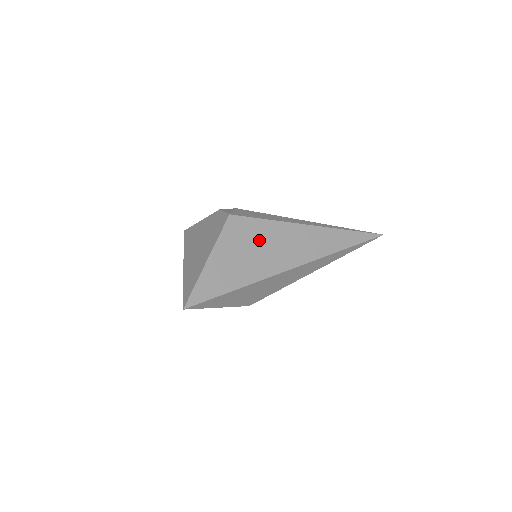
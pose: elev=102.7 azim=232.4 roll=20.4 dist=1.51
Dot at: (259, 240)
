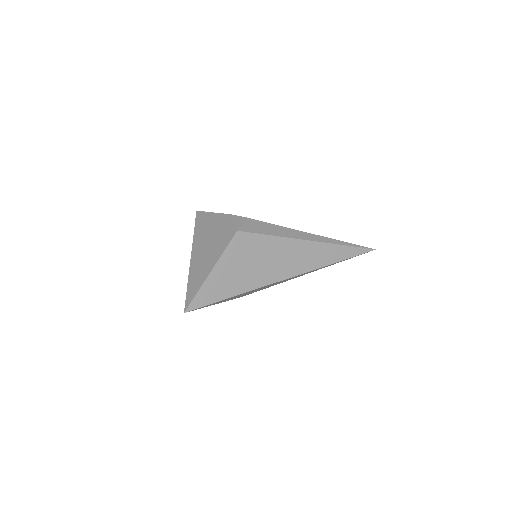
Dot at: (260, 254)
